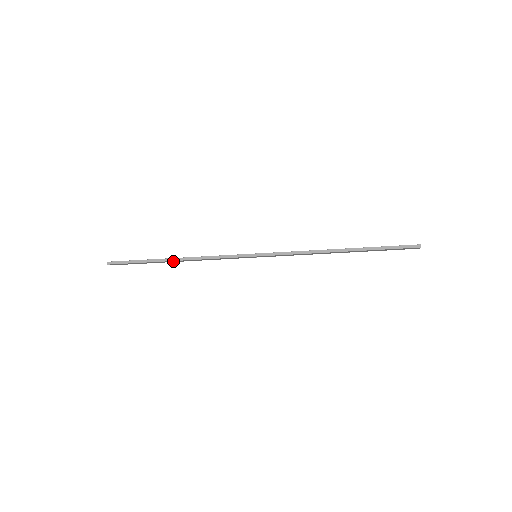
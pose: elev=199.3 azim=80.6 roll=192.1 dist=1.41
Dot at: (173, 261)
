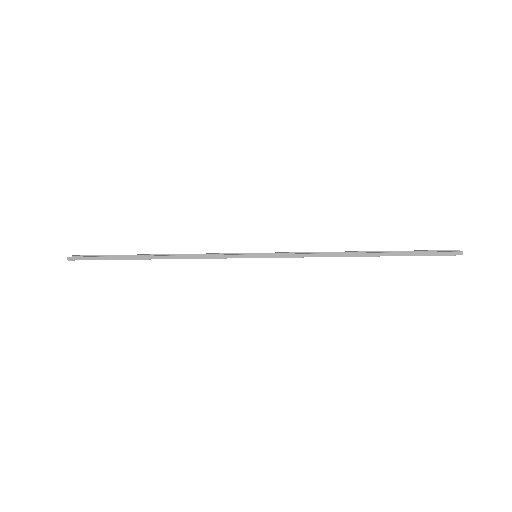
Dot at: (151, 258)
